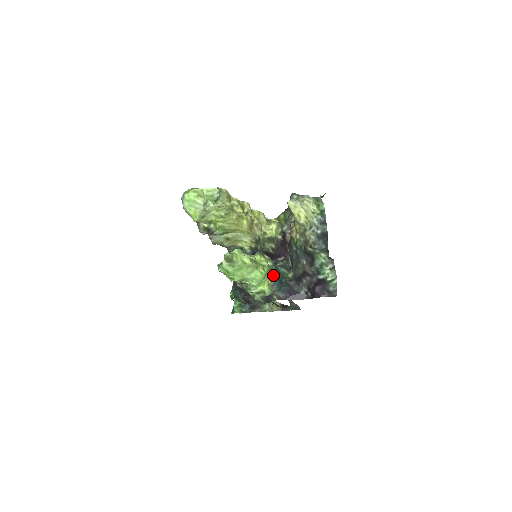
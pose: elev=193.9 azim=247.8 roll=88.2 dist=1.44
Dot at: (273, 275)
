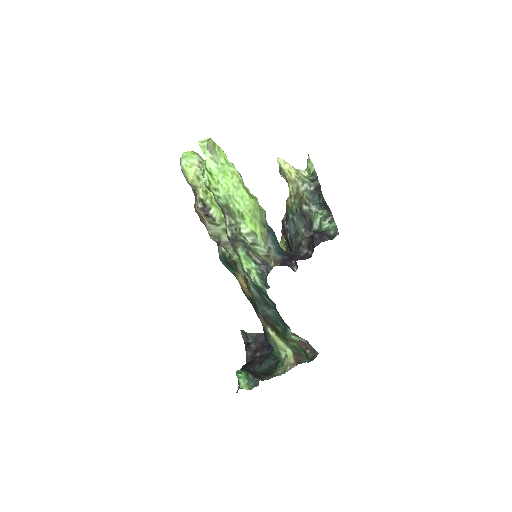
Dot at: (267, 228)
